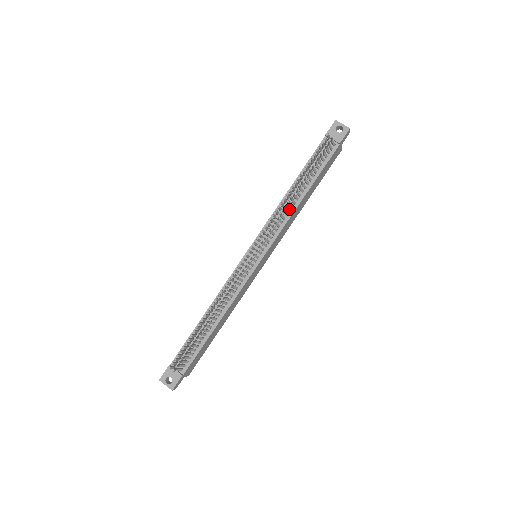
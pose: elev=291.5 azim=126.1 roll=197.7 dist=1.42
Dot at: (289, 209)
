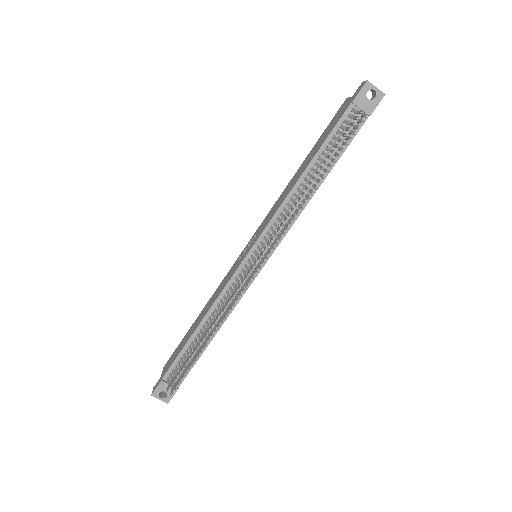
Dot at: (301, 205)
